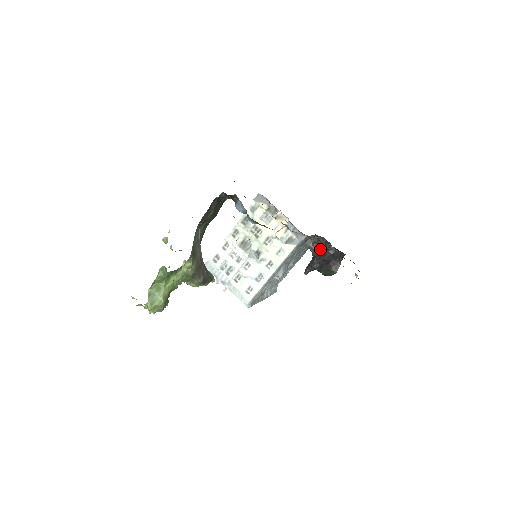
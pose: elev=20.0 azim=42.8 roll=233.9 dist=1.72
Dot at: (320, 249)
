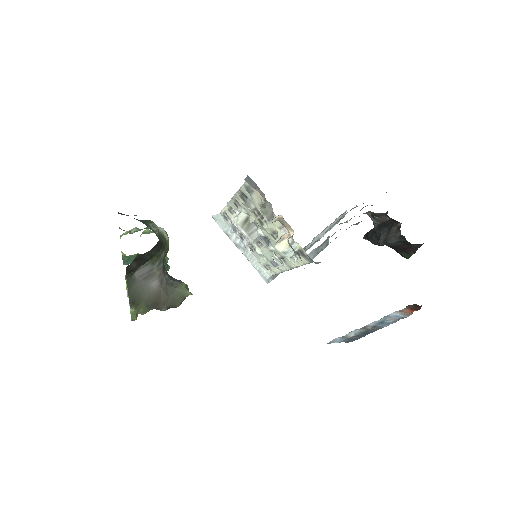
Dot at: (384, 225)
